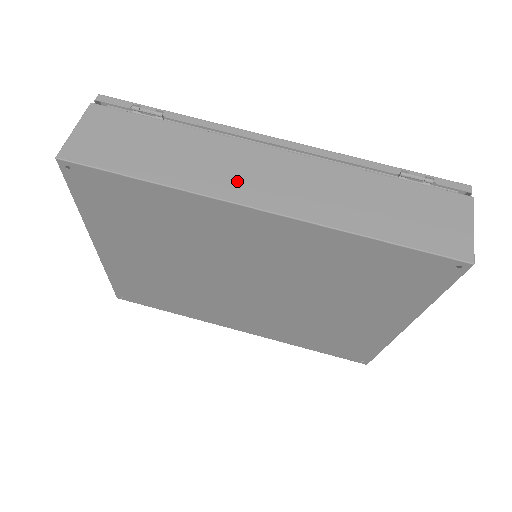
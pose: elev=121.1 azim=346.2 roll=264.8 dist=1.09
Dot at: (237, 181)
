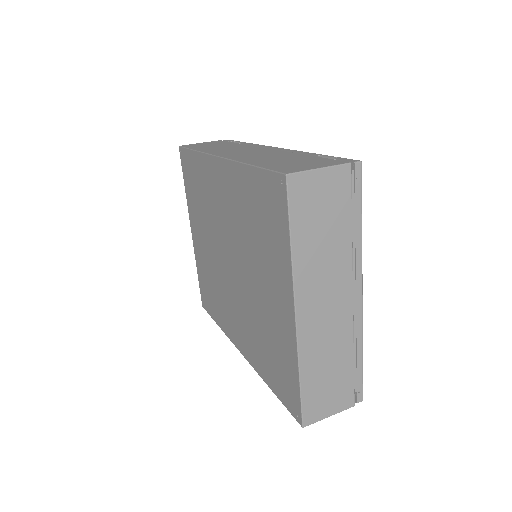
Dot at: (227, 152)
